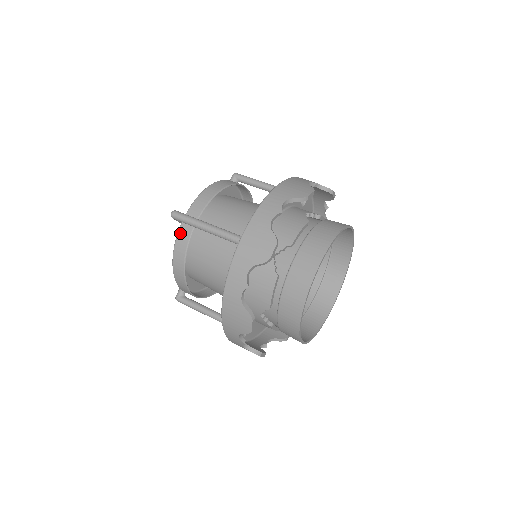
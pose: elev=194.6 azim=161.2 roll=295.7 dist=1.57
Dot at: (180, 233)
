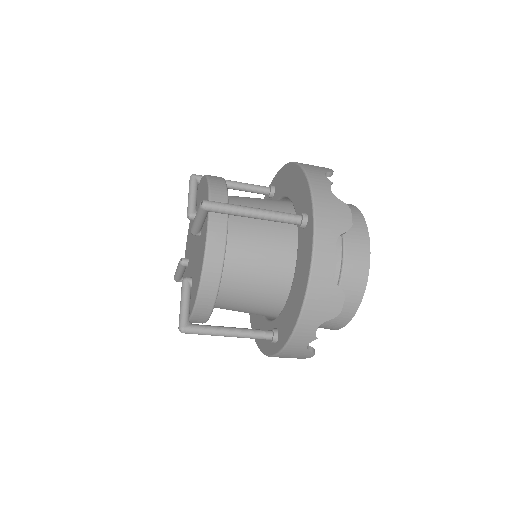
Dot at: (212, 229)
